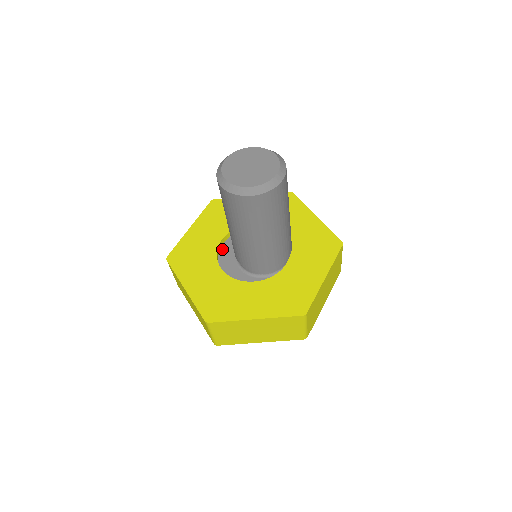
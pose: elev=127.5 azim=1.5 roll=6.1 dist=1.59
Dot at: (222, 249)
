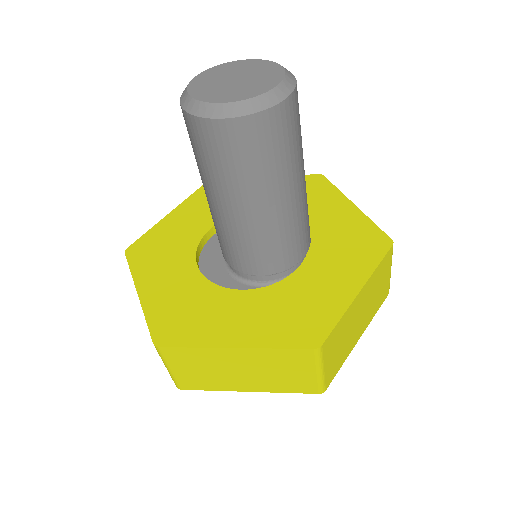
Dot at: (208, 244)
